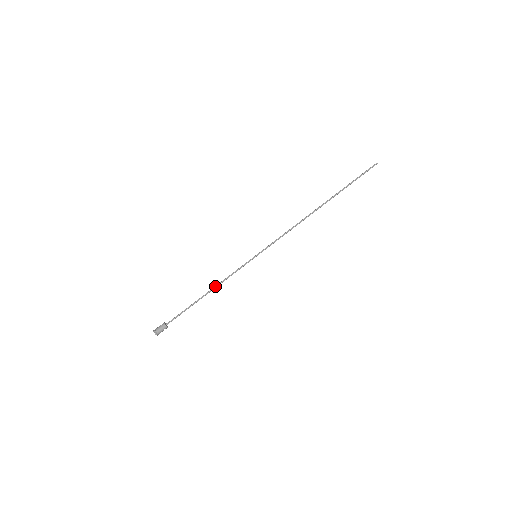
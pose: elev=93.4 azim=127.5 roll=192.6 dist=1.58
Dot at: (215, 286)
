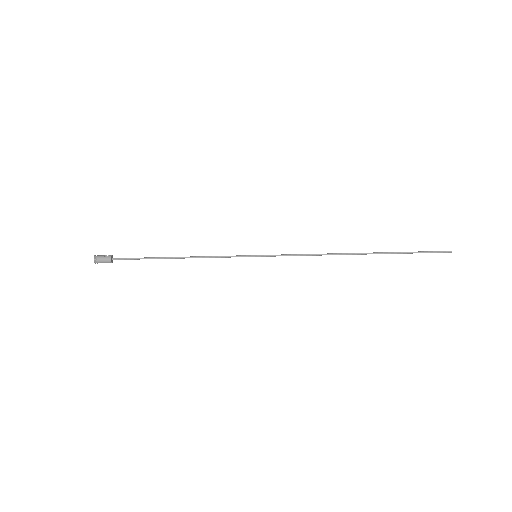
Dot at: (191, 256)
